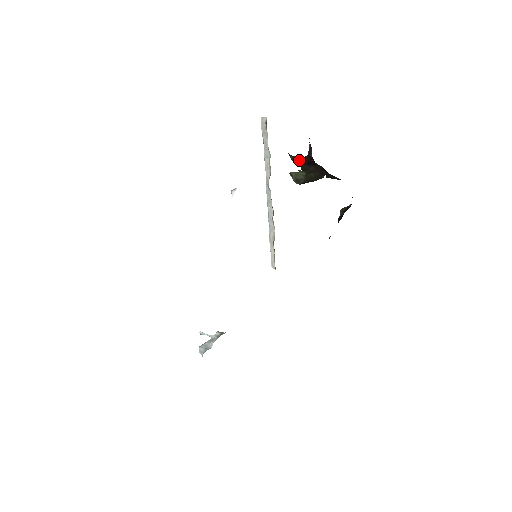
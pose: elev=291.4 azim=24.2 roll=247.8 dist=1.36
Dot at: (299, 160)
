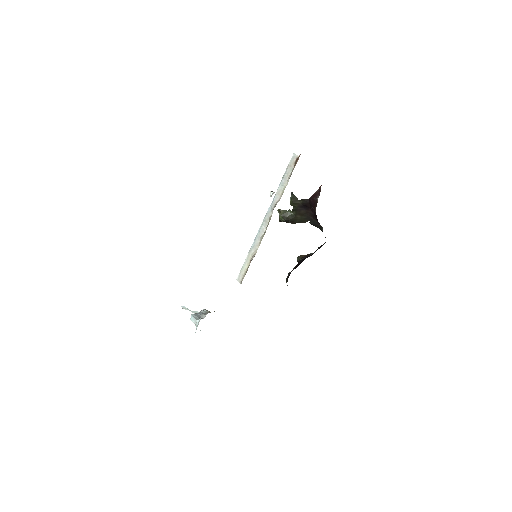
Dot at: (297, 200)
